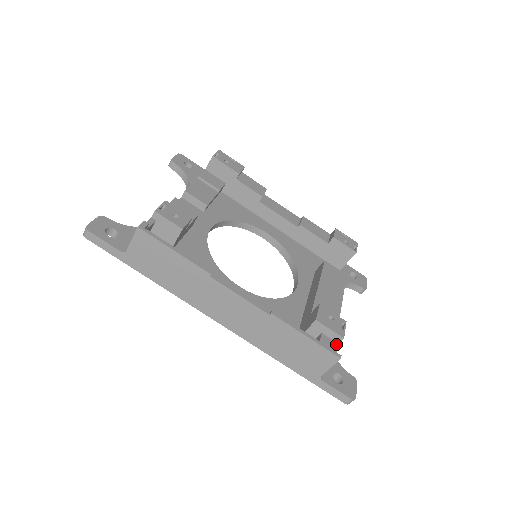
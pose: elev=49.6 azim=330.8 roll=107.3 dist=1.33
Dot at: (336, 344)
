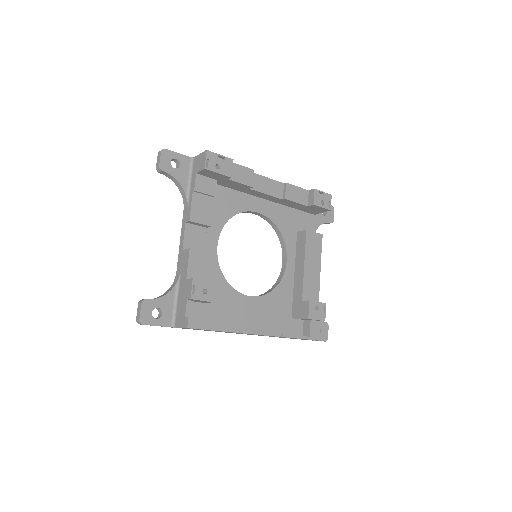
Dot at: (319, 323)
